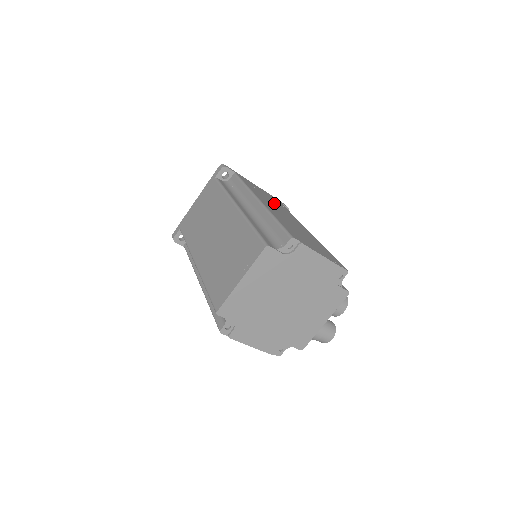
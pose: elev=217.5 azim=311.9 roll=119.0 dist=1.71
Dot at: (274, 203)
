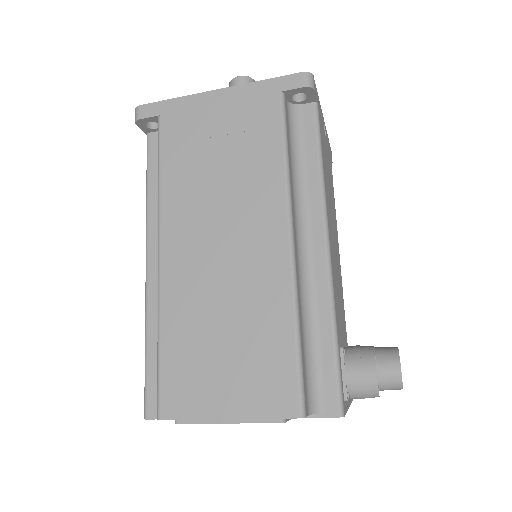
Dot at: (225, 174)
